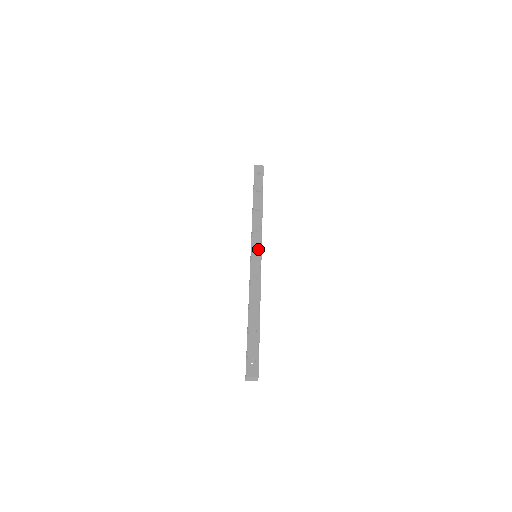
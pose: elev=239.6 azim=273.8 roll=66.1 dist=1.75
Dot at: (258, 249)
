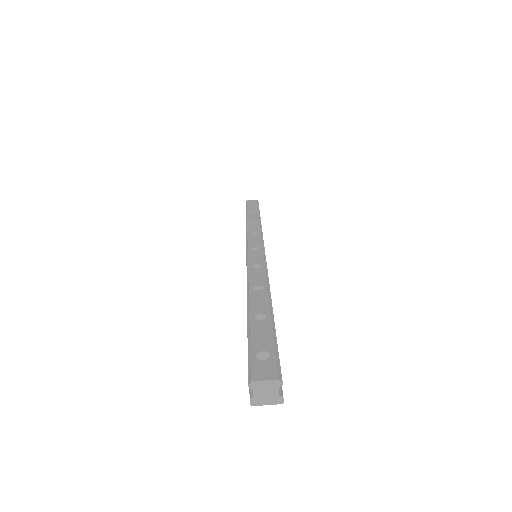
Dot at: (258, 245)
